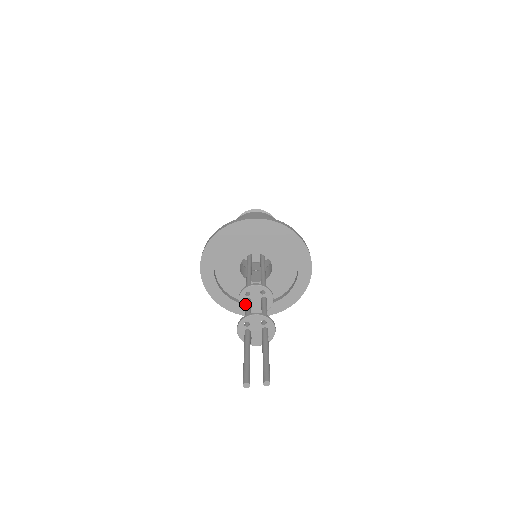
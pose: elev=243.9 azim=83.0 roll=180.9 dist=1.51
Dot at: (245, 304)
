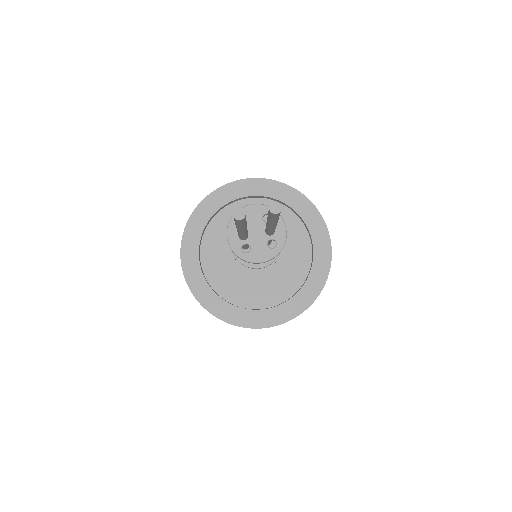
Dot at: occluded
